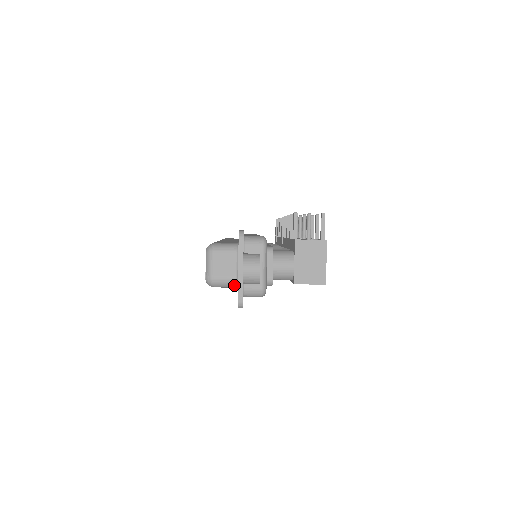
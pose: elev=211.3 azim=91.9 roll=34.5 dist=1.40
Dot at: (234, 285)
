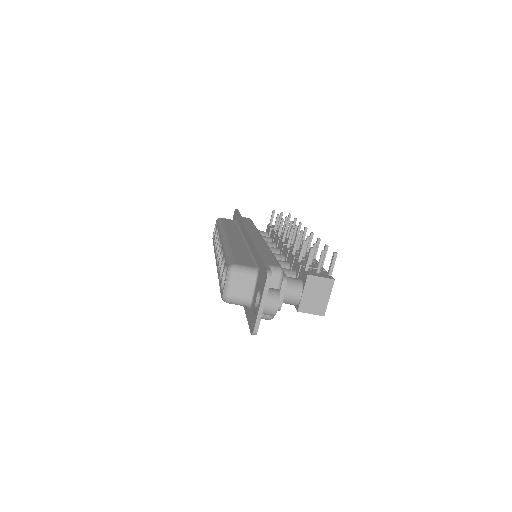
Dot at: (247, 305)
